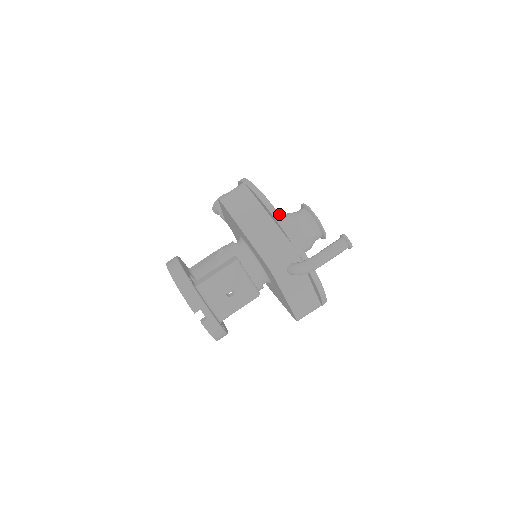
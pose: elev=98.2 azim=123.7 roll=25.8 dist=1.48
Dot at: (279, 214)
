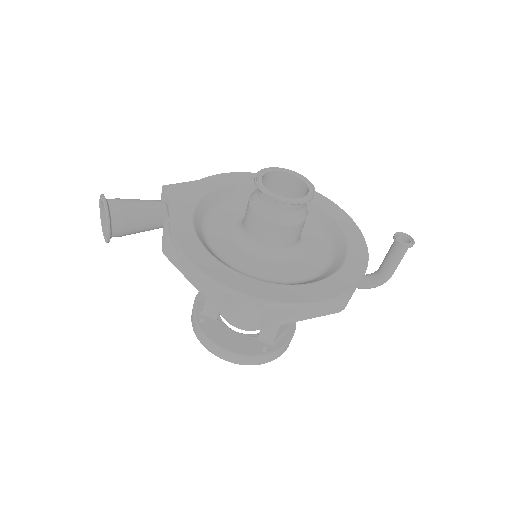
Dot at: (336, 298)
